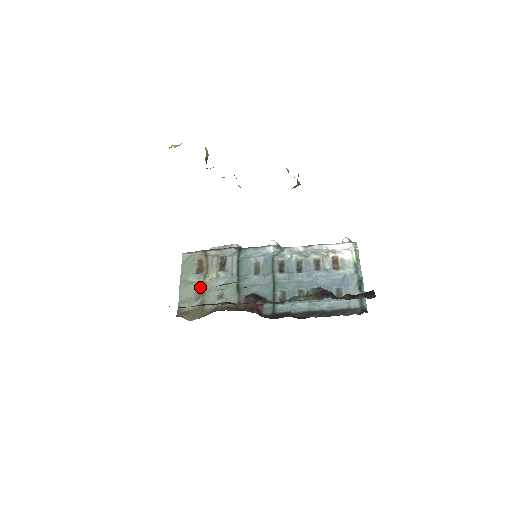
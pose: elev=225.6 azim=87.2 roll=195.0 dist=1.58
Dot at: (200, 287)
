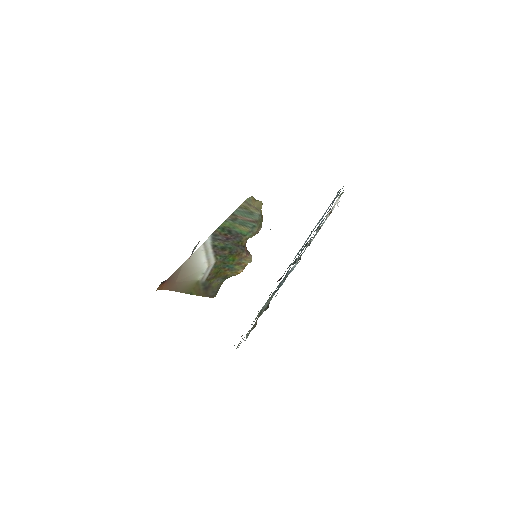
Dot at: occluded
